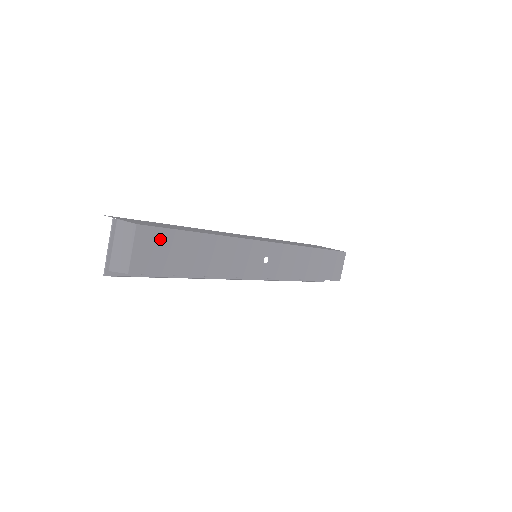
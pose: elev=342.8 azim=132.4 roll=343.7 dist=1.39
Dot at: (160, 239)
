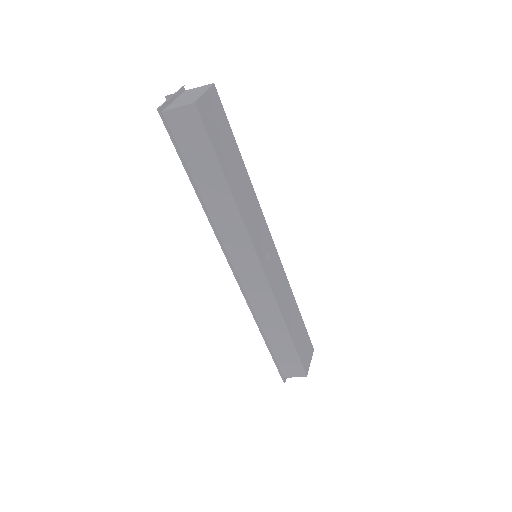
Dot at: (221, 117)
